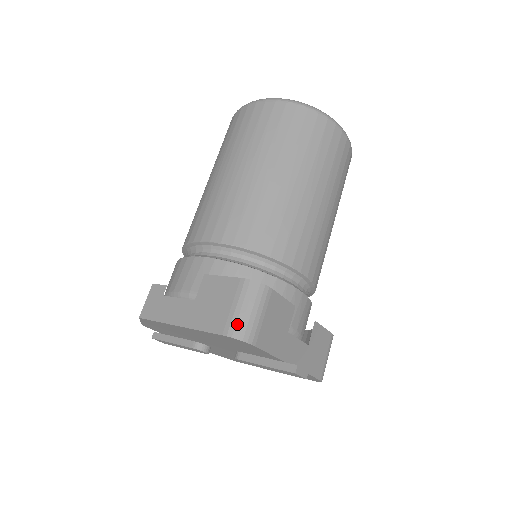
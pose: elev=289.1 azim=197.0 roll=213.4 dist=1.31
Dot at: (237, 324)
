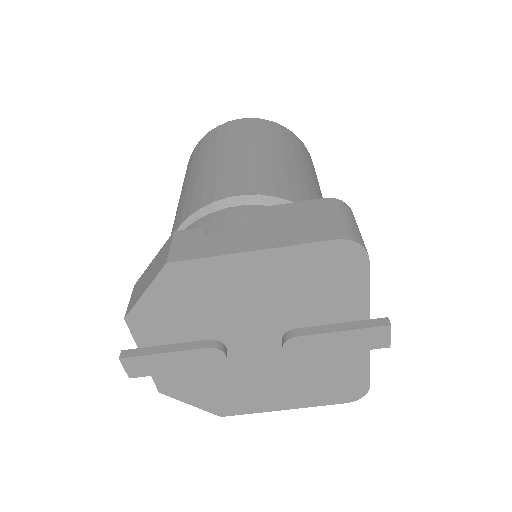
Dot at: (348, 230)
